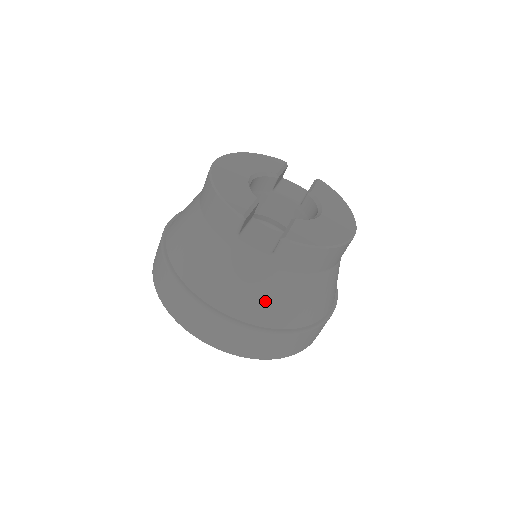
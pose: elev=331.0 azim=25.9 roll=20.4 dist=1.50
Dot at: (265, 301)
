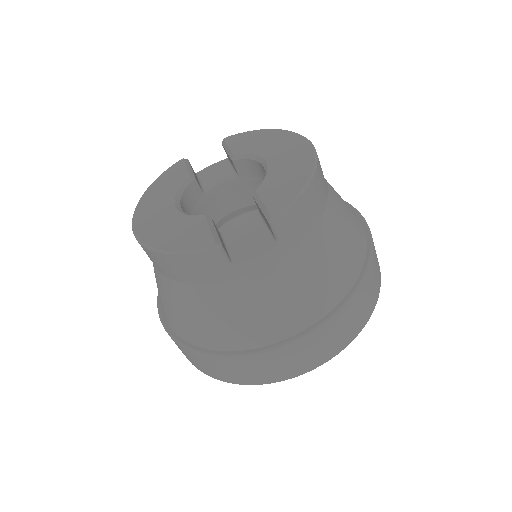
Dot at: (316, 283)
